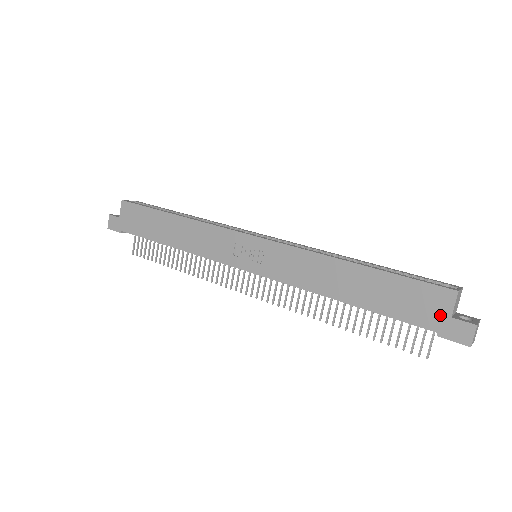
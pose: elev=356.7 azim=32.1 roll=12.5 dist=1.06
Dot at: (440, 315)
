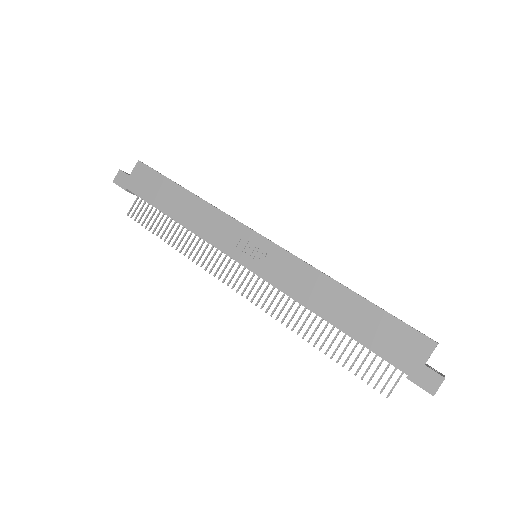
Dot at: (415, 360)
